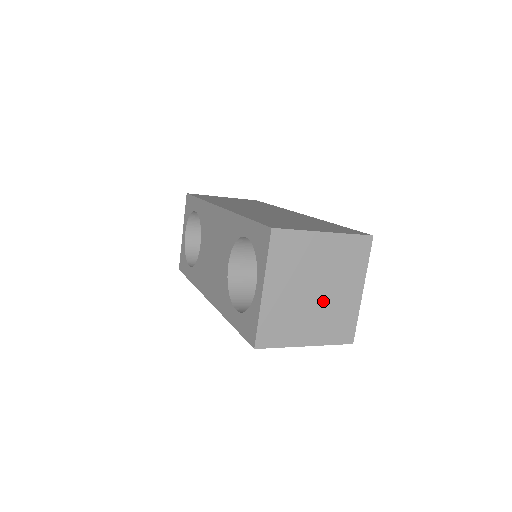
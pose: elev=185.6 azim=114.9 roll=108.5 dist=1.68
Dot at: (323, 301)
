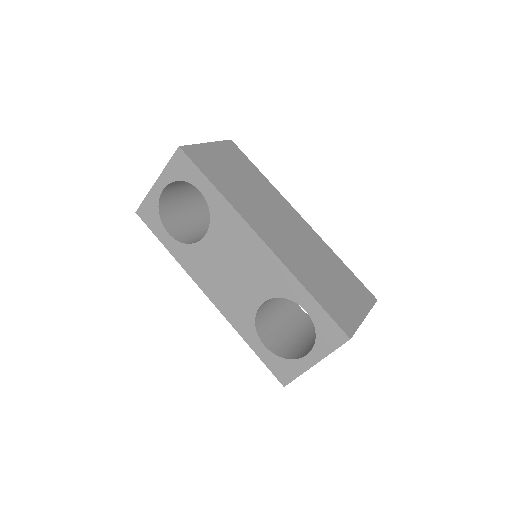
Dot at: occluded
